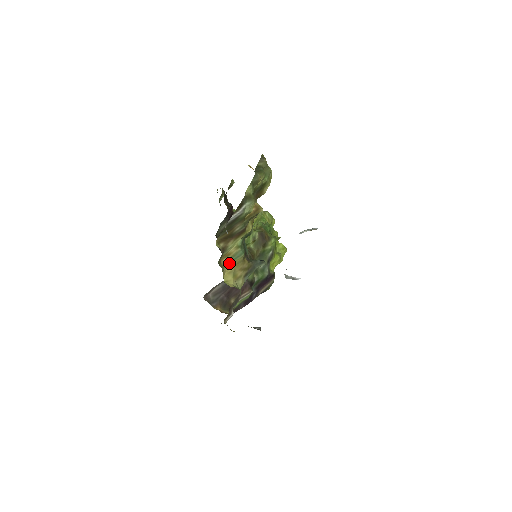
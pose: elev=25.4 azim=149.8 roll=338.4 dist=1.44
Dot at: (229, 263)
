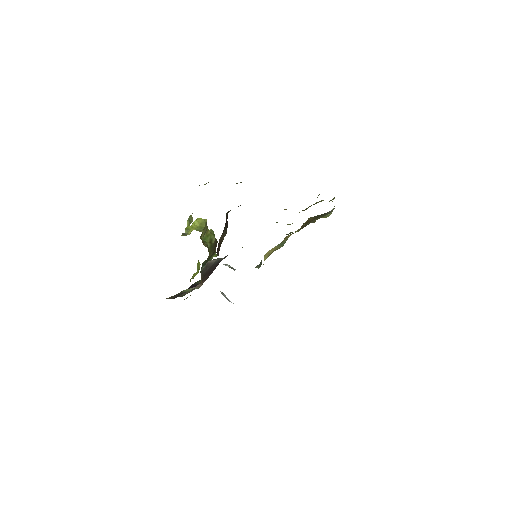
Dot at: (278, 245)
